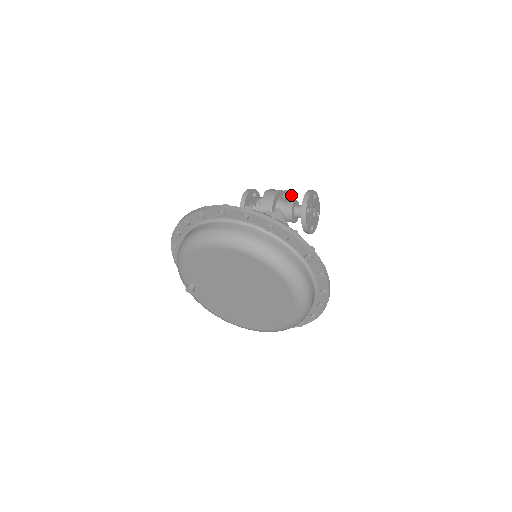
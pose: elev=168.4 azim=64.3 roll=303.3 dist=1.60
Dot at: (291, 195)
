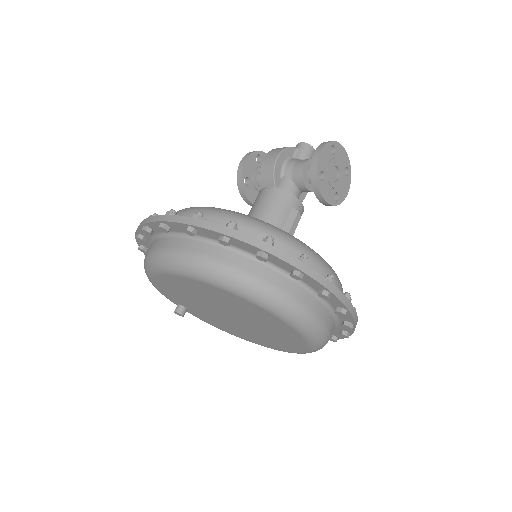
Dot at: (306, 150)
